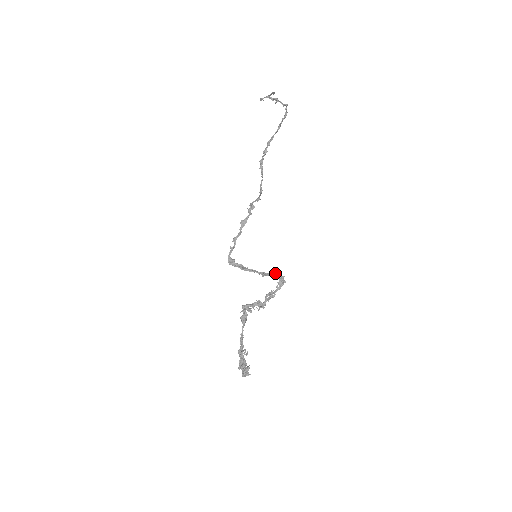
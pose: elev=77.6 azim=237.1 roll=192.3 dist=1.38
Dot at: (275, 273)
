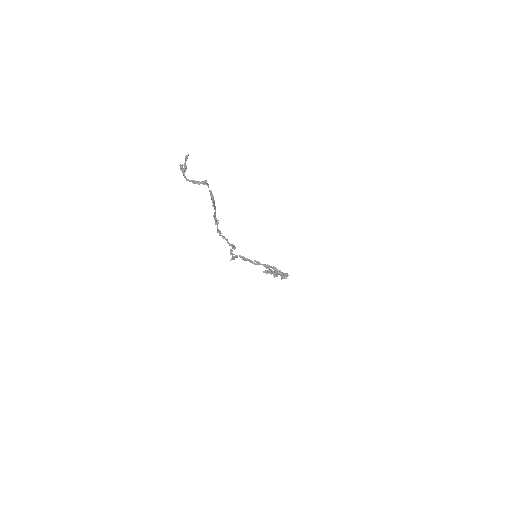
Dot at: (273, 268)
